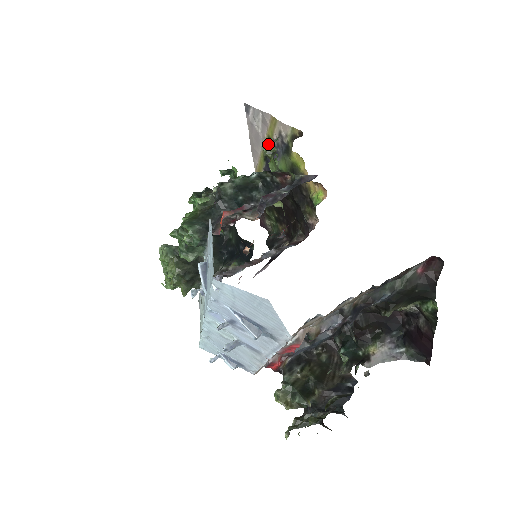
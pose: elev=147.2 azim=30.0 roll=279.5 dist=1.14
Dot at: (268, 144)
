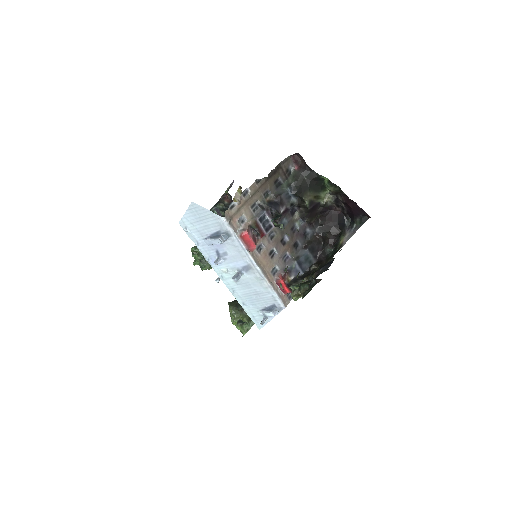
Dot at: occluded
